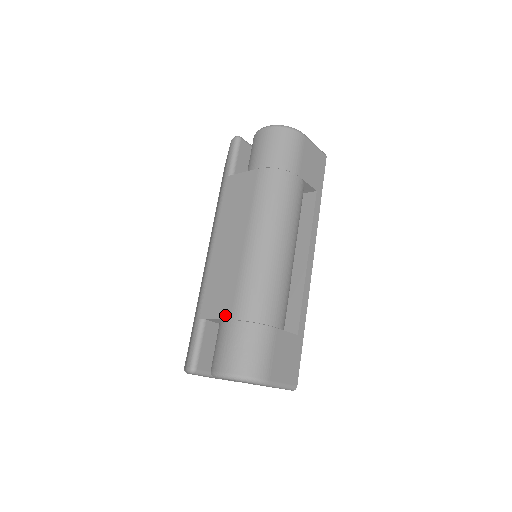
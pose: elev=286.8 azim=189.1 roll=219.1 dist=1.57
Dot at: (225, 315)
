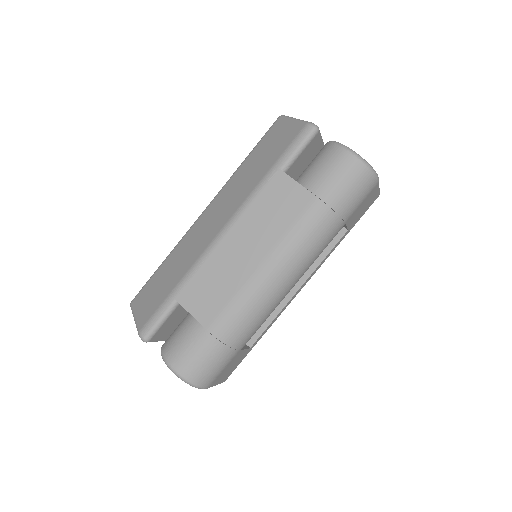
Dot at: (202, 320)
